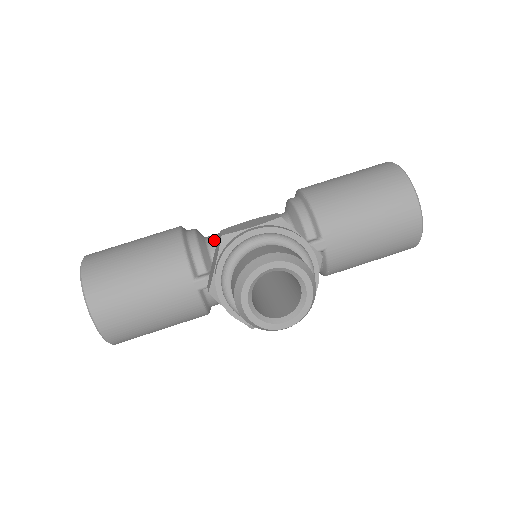
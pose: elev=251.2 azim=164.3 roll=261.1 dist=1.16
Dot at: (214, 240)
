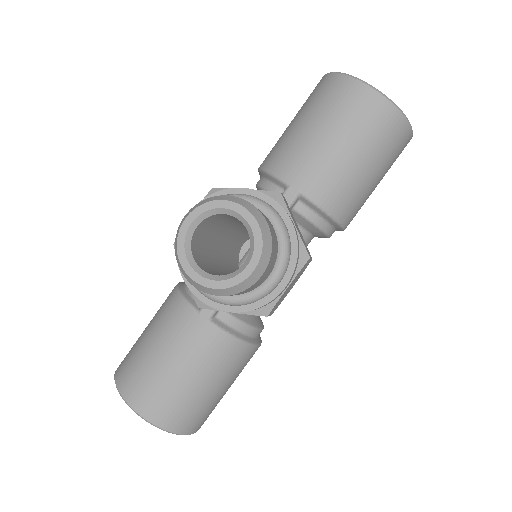
Dot at: occluded
